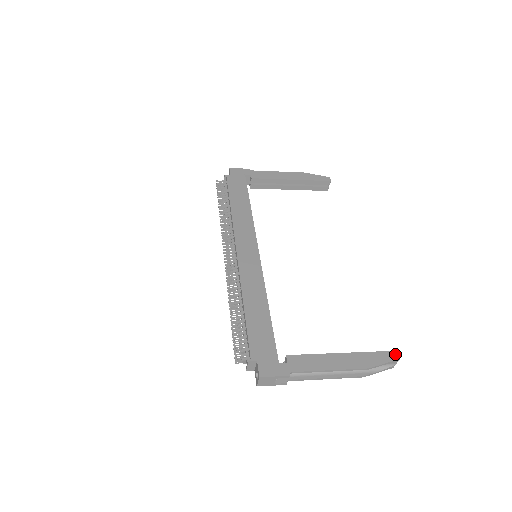
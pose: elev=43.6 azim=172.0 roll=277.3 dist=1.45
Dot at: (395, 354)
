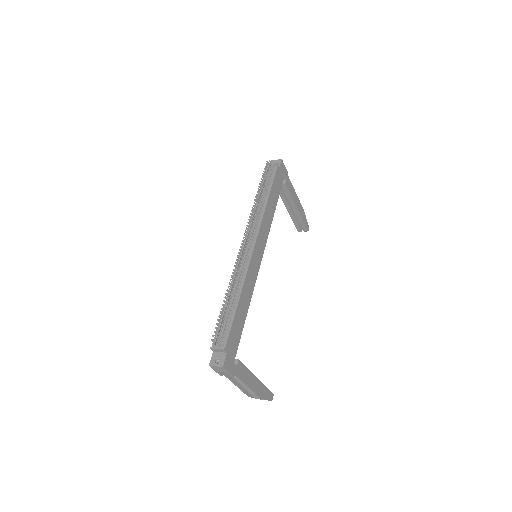
Dot at: (272, 396)
